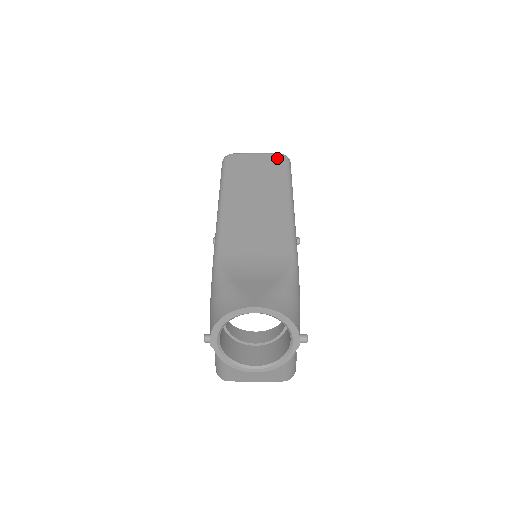
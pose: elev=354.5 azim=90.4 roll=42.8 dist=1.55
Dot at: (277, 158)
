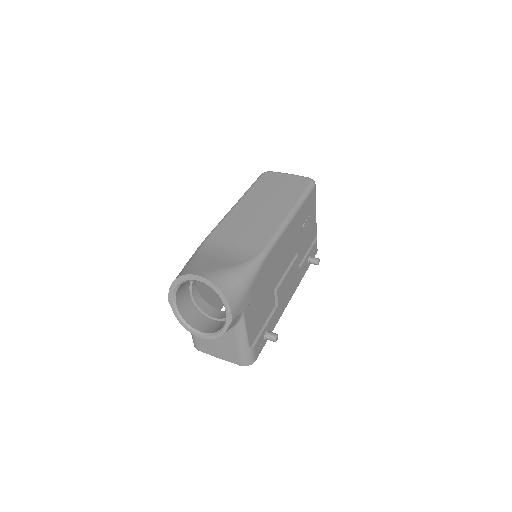
Dot at: (303, 180)
